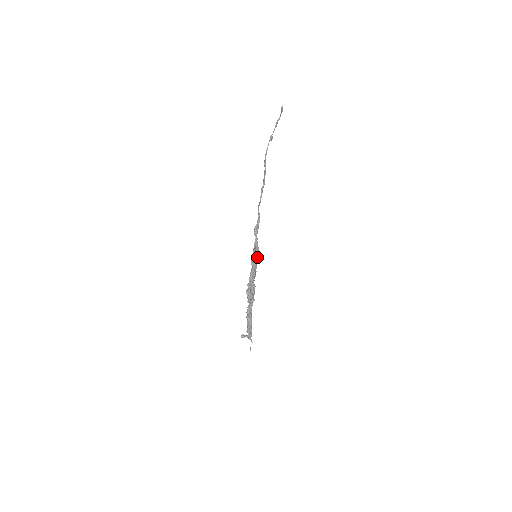
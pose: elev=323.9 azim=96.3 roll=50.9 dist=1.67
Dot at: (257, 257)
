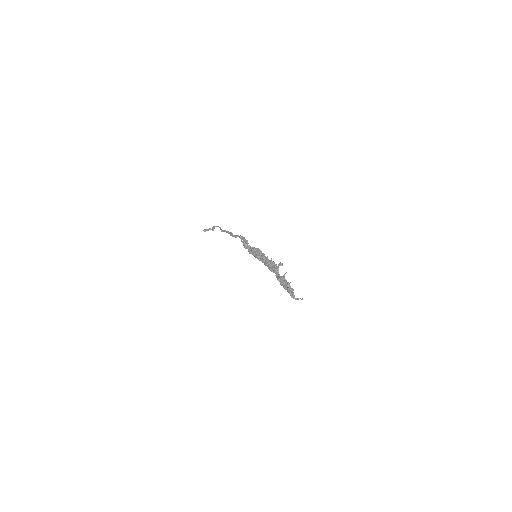
Dot at: occluded
